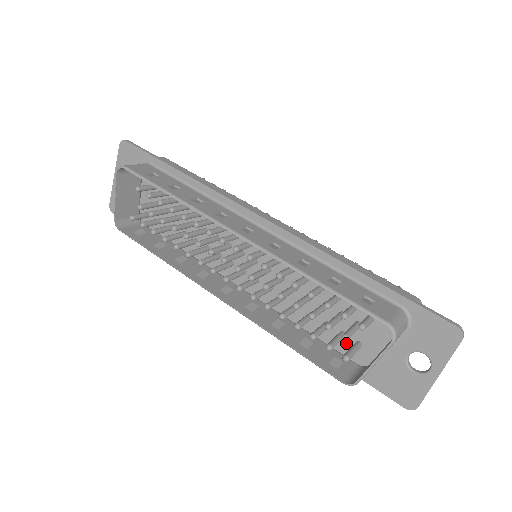
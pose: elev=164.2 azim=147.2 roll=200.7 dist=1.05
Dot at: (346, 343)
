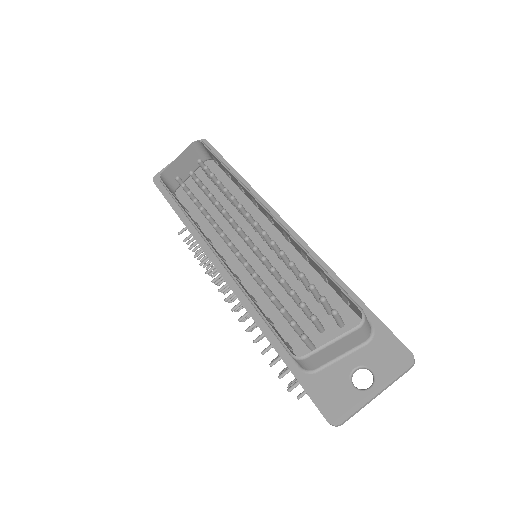
Dot at: (301, 344)
